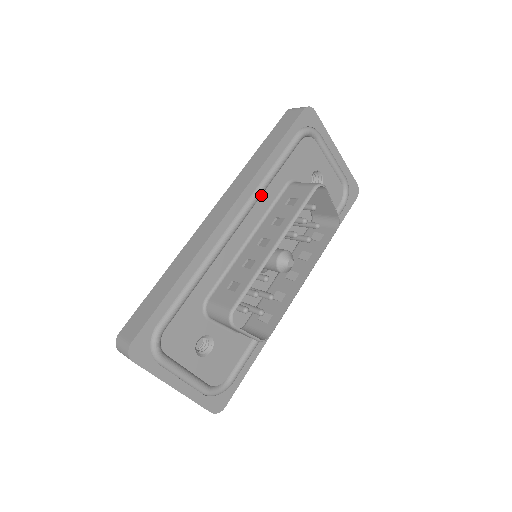
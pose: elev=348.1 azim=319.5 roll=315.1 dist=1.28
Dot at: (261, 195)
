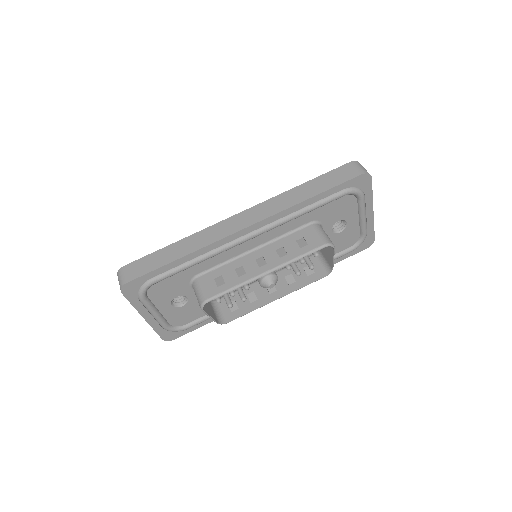
Dot at: (283, 223)
